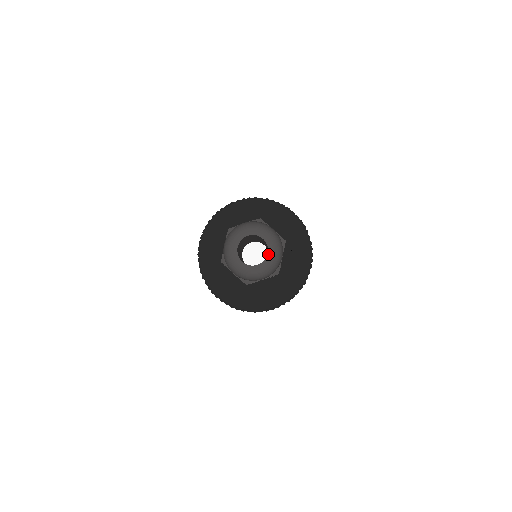
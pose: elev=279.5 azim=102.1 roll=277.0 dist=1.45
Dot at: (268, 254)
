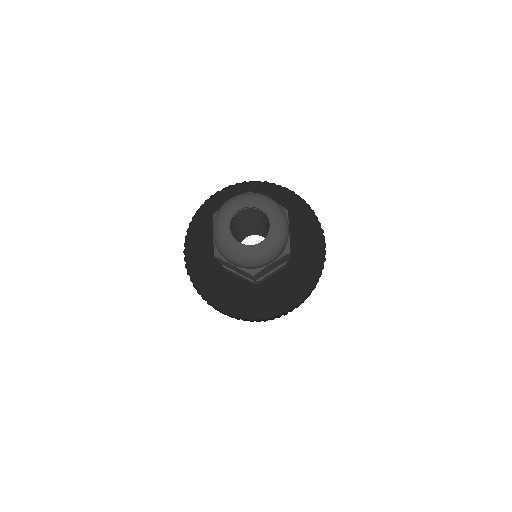
Dot at: (270, 225)
